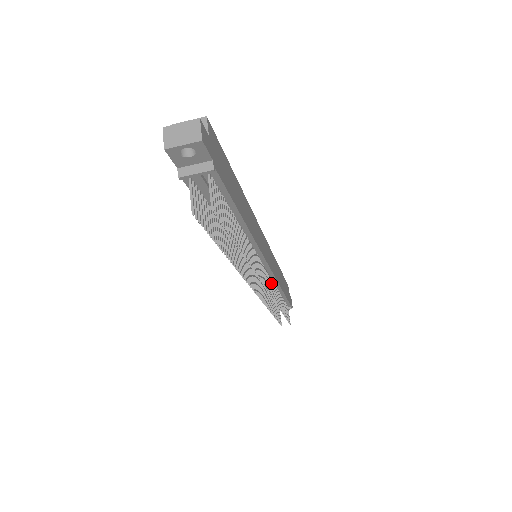
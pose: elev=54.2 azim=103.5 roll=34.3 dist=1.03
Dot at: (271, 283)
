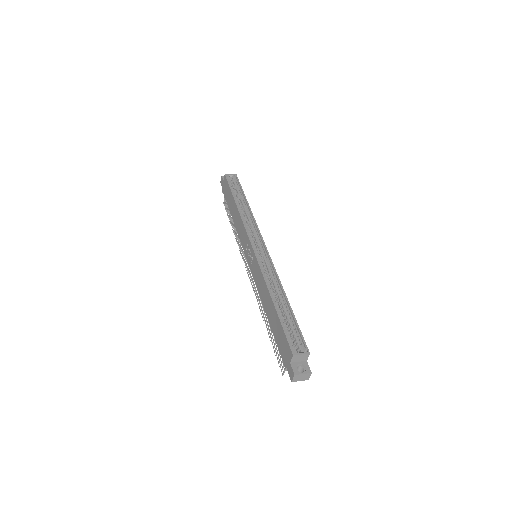
Dot at: occluded
